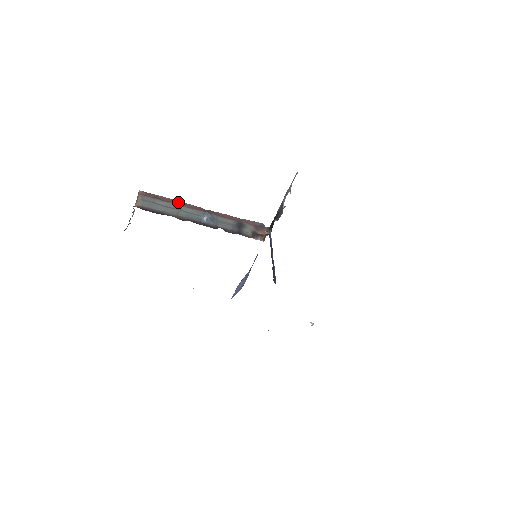
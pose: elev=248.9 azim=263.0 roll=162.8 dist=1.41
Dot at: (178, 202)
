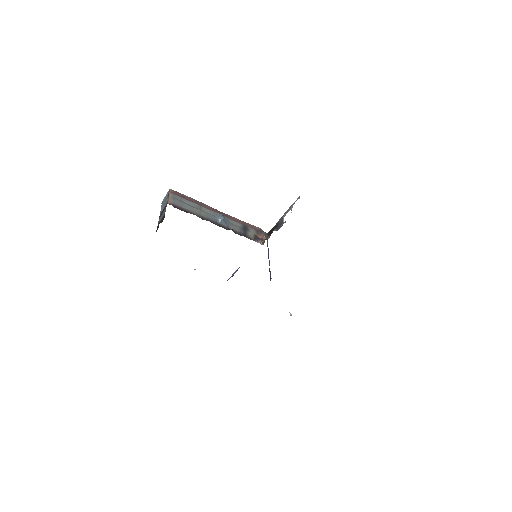
Dot at: (199, 203)
